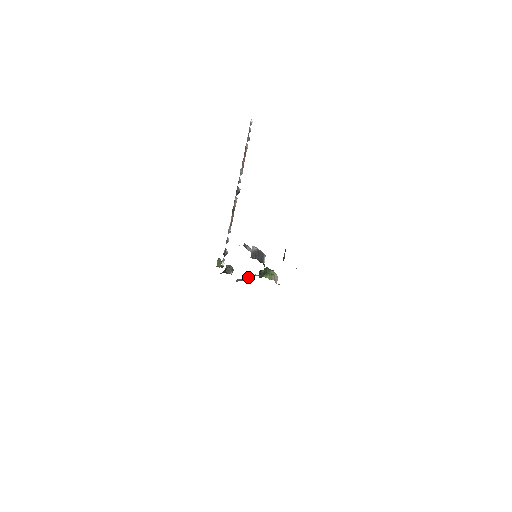
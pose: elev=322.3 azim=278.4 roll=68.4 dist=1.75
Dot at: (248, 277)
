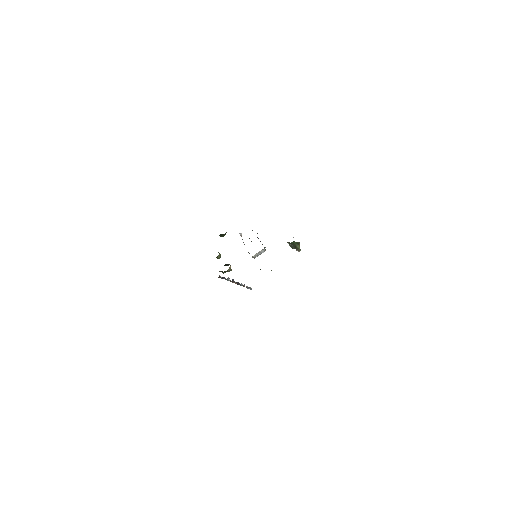
Dot at: occluded
